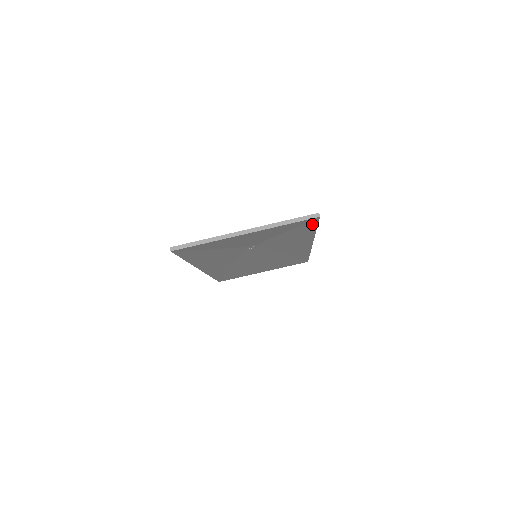
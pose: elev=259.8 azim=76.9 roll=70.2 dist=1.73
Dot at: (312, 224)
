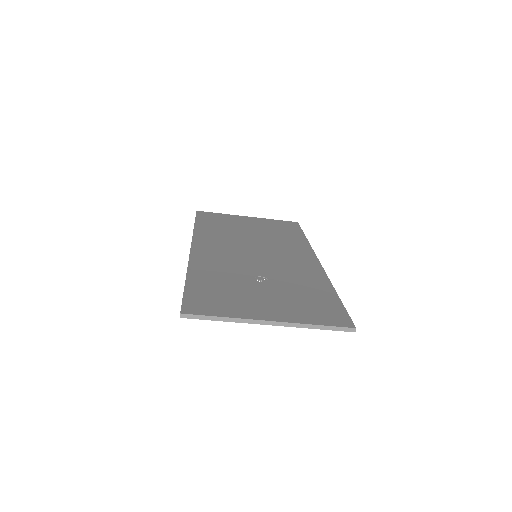
Dot at: occluded
